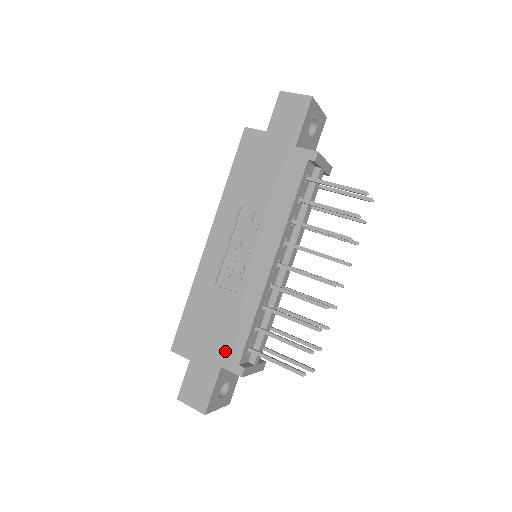
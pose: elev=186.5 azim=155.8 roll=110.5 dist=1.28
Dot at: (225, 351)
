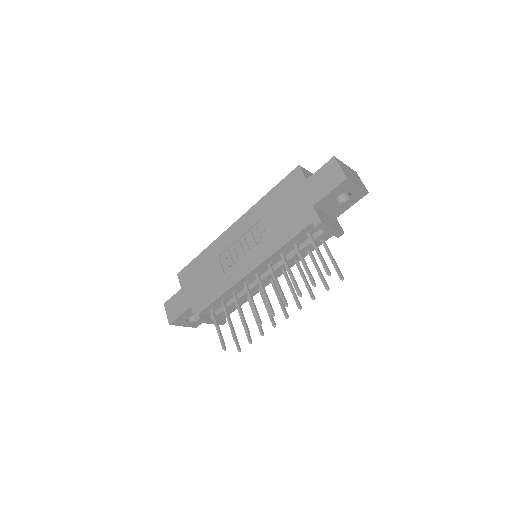
Dot at: (198, 300)
